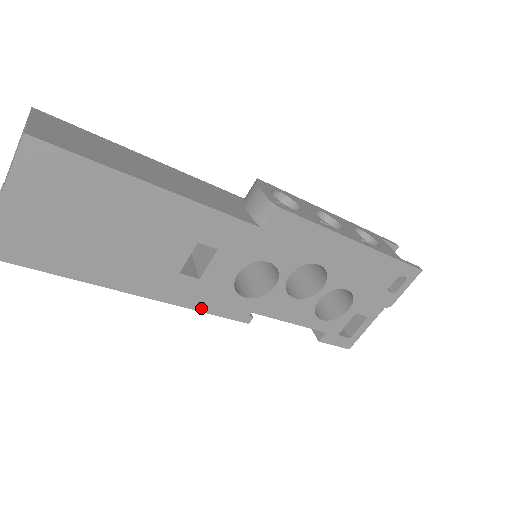
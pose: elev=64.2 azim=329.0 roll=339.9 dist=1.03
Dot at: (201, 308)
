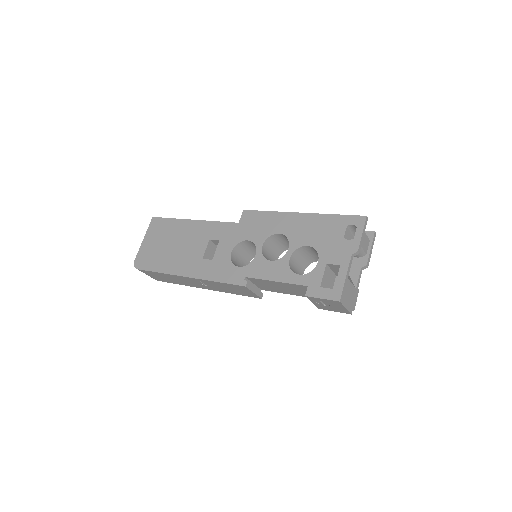
Dot at: (215, 279)
